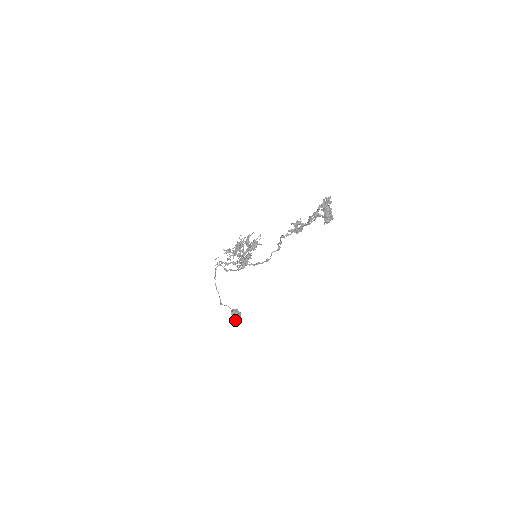
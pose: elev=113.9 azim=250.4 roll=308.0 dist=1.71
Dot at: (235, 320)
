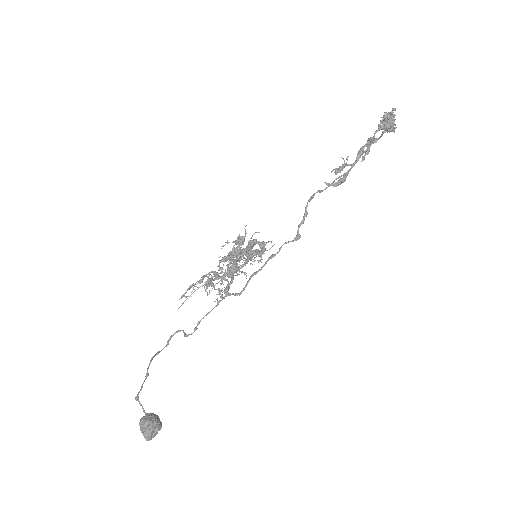
Dot at: (143, 428)
